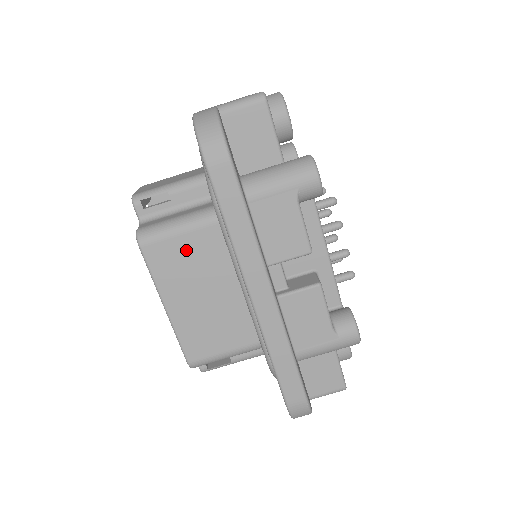
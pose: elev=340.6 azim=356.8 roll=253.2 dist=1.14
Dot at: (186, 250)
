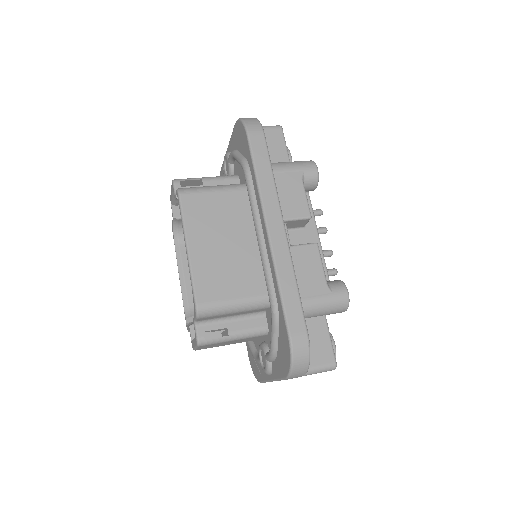
Dot at: (215, 205)
